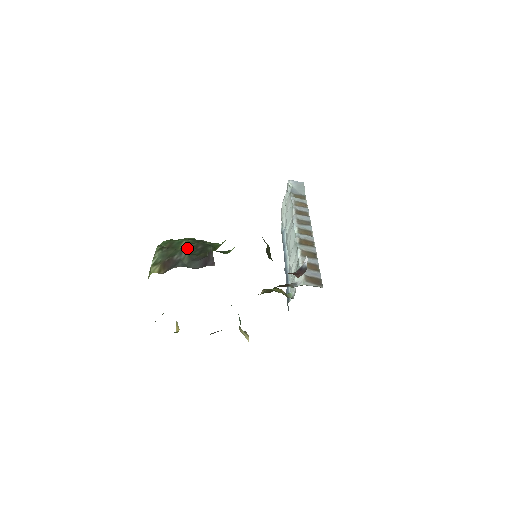
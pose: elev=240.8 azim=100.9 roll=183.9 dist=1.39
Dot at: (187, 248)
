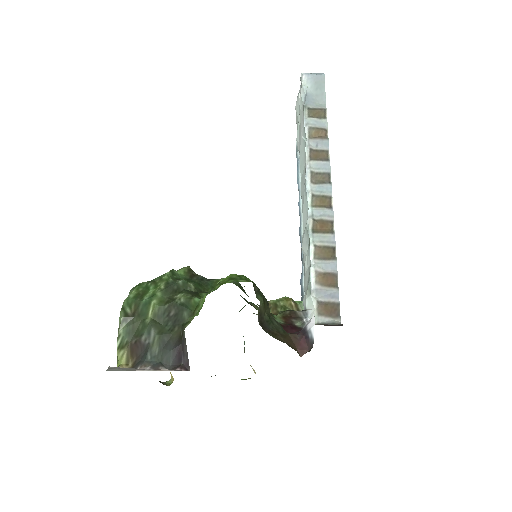
Dot at: (156, 317)
